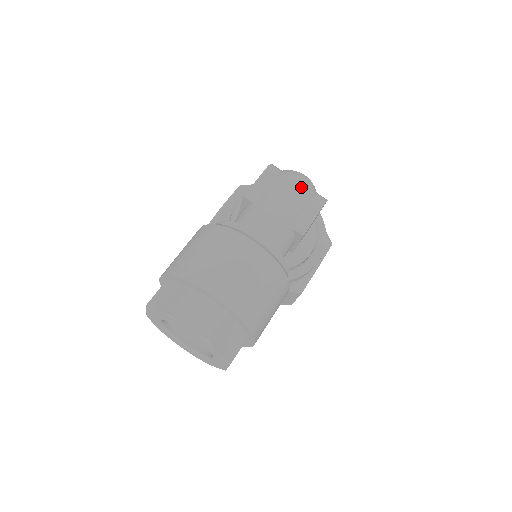
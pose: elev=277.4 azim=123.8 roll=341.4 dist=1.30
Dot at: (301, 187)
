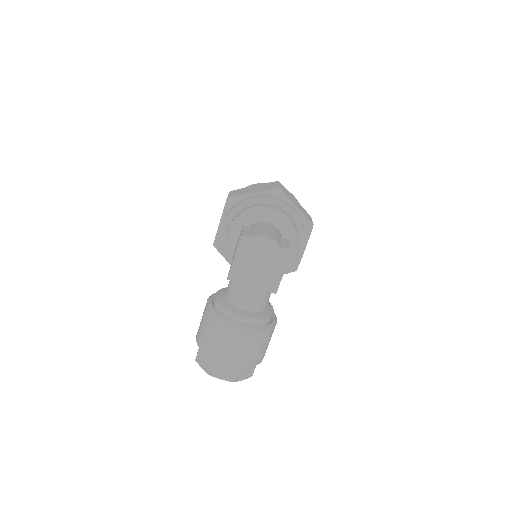
Dot at: (265, 264)
